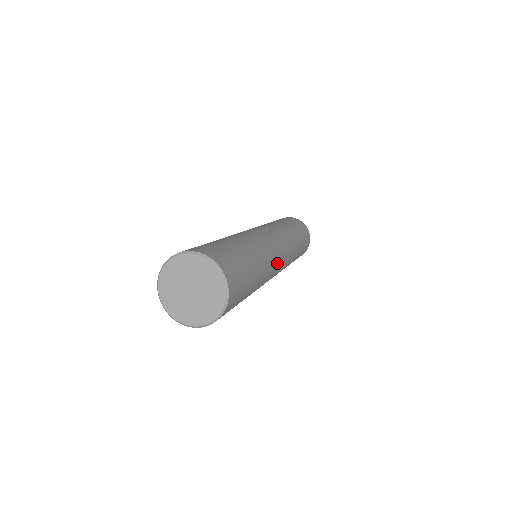
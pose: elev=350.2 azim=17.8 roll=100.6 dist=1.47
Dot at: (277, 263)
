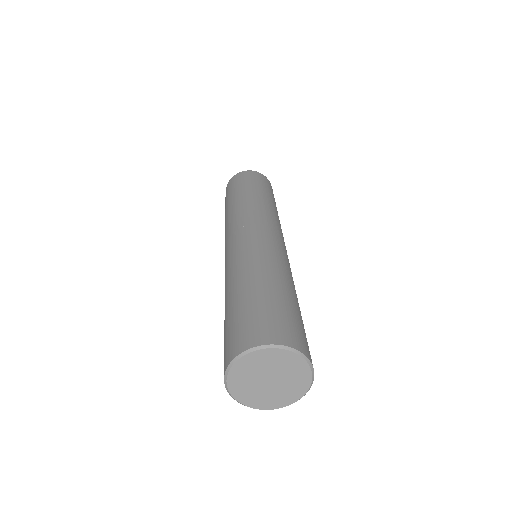
Dot at: occluded
